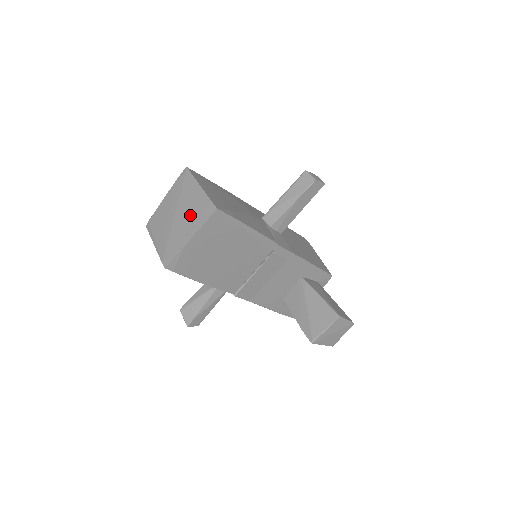
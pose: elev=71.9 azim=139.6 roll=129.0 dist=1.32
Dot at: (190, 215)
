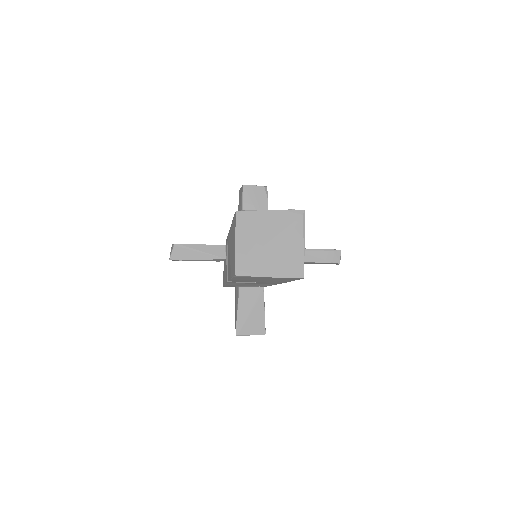
Dot at: (282, 257)
